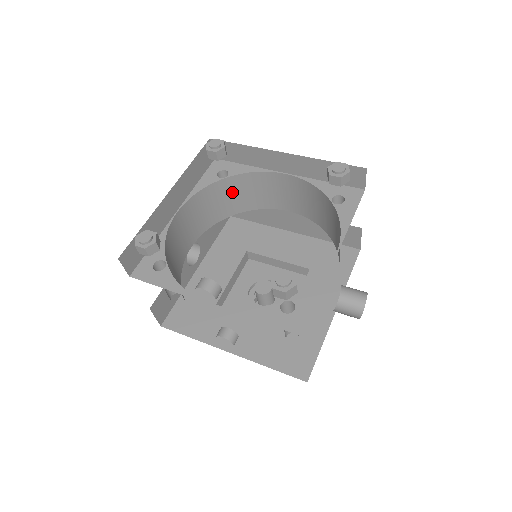
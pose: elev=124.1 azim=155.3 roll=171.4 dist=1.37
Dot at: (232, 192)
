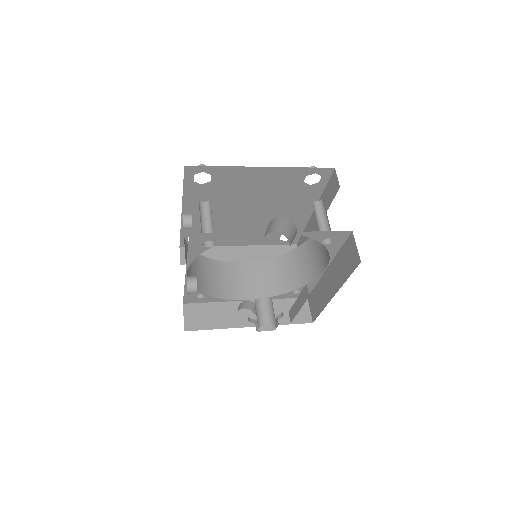
Dot at: (293, 266)
